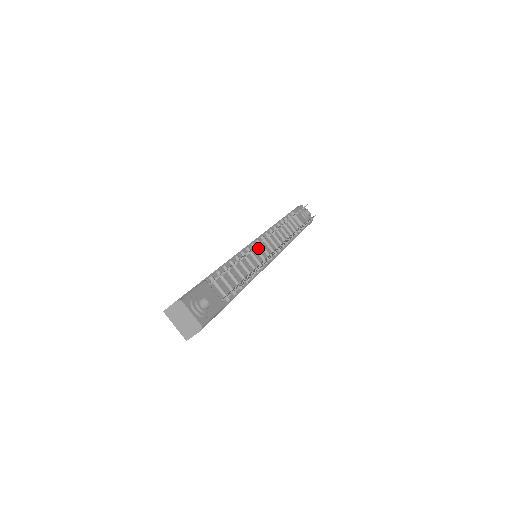
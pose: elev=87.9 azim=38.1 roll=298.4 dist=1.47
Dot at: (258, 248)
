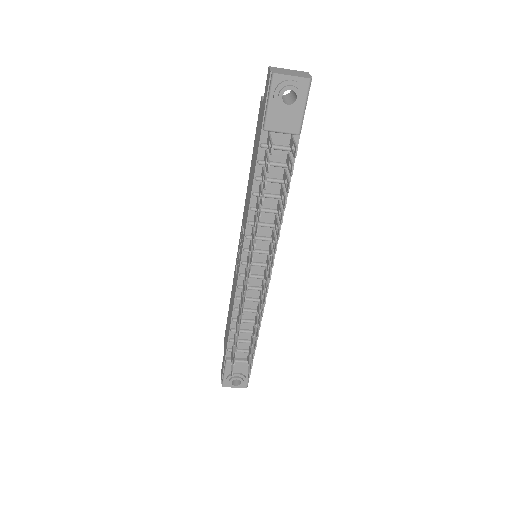
Dot at: occluded
